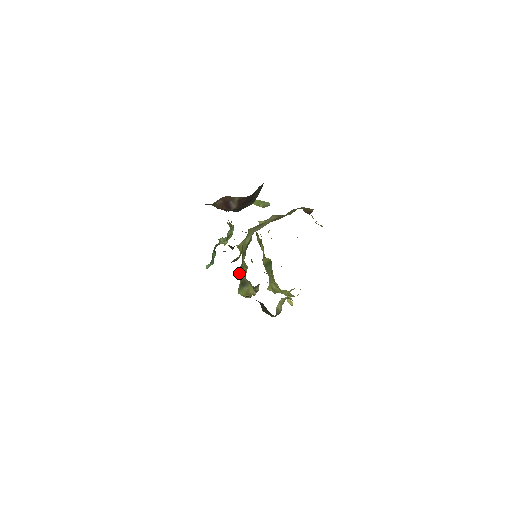
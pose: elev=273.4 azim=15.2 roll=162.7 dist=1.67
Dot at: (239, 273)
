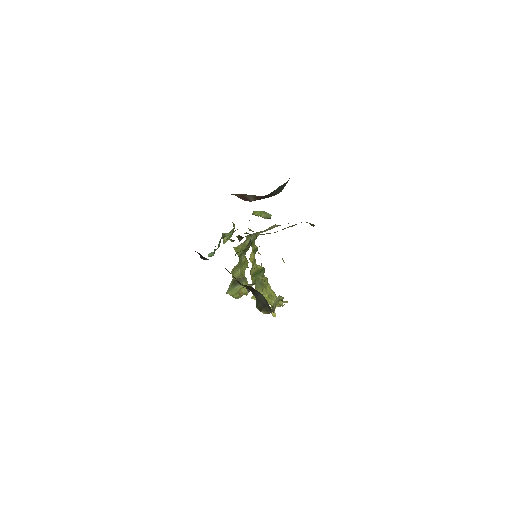
Dot at: (232, 273)
